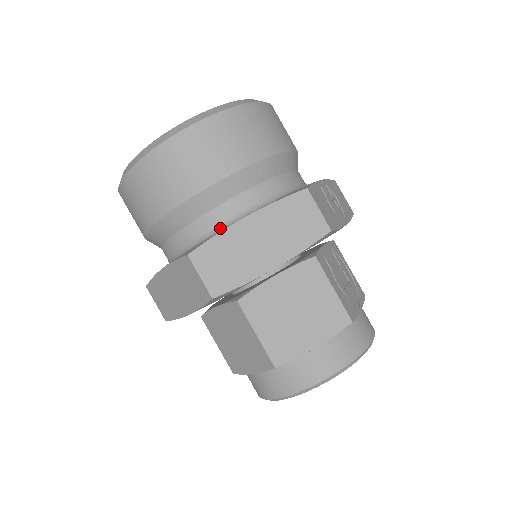
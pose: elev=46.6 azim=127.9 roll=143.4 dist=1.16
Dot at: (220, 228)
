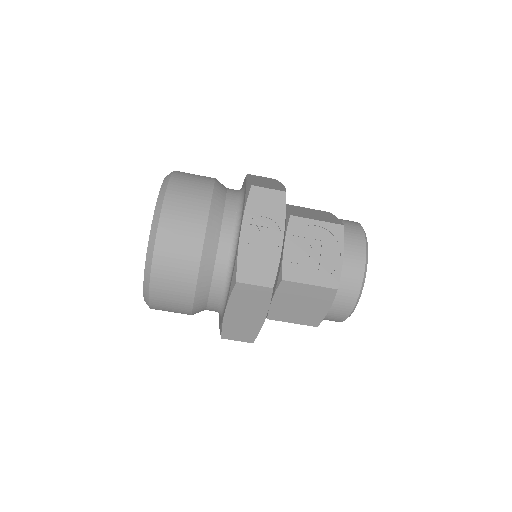
Dot at: (220, 310)
